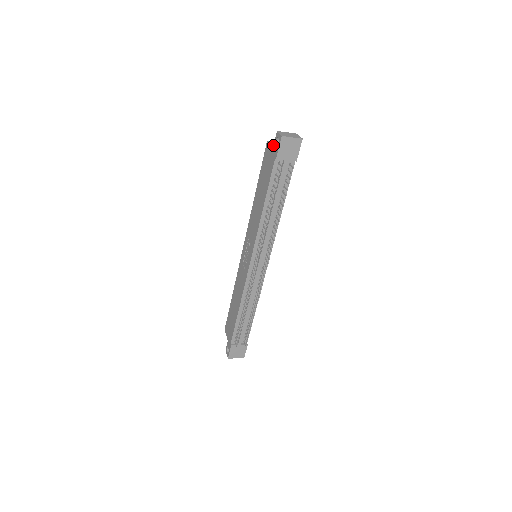
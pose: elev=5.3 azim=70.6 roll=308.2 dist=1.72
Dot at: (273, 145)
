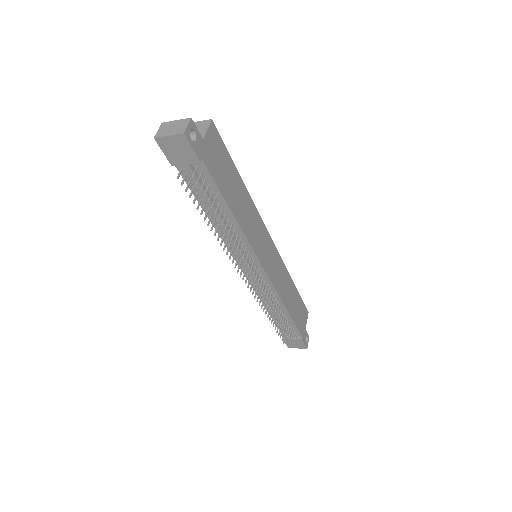
Dot at: occluded
